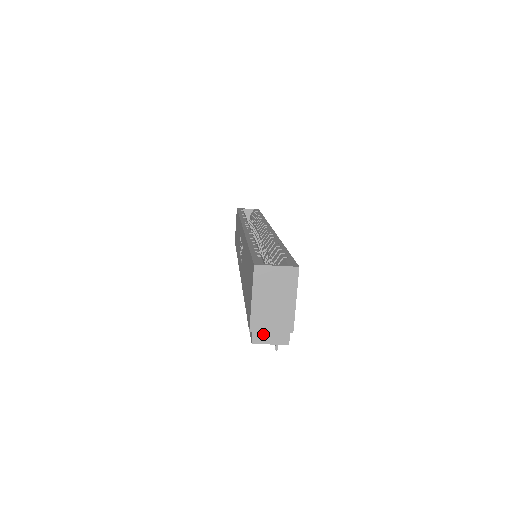
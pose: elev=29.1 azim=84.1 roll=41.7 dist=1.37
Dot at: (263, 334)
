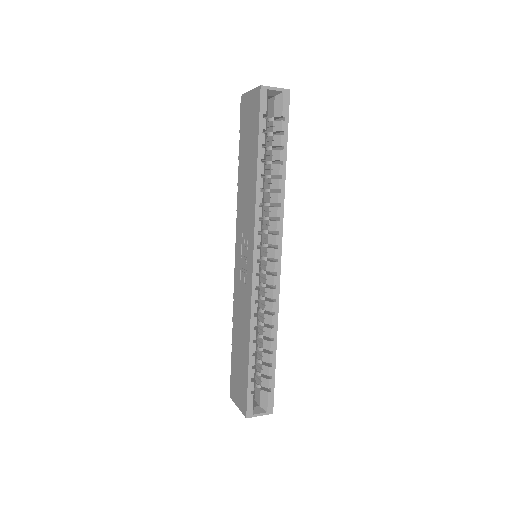
Dot at: occluded
